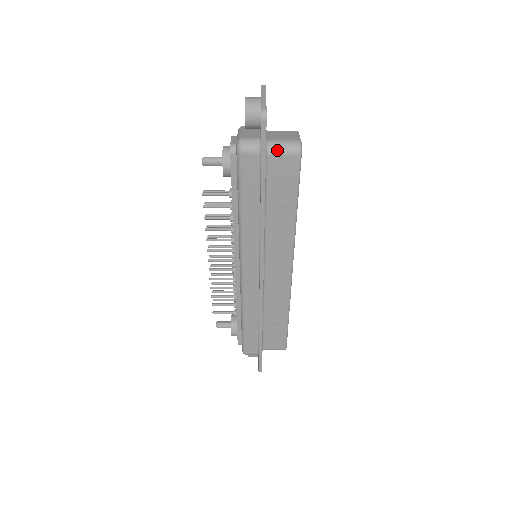
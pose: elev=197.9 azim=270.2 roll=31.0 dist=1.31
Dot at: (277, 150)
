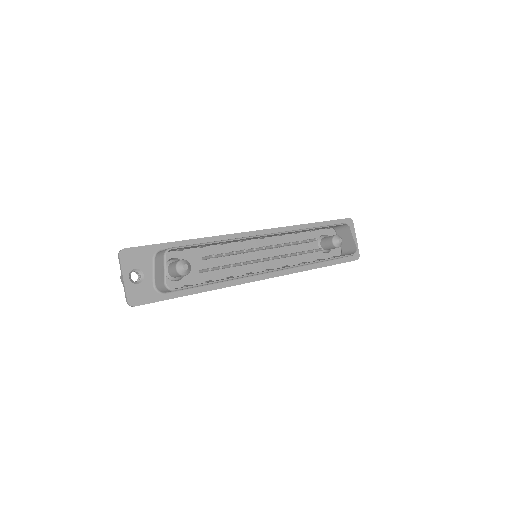
Dot at: (163, 291)
